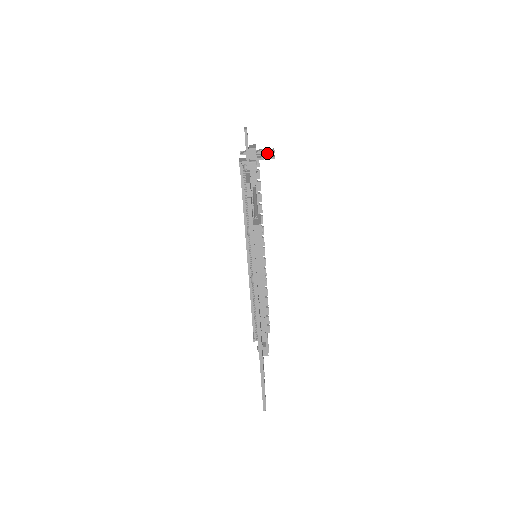
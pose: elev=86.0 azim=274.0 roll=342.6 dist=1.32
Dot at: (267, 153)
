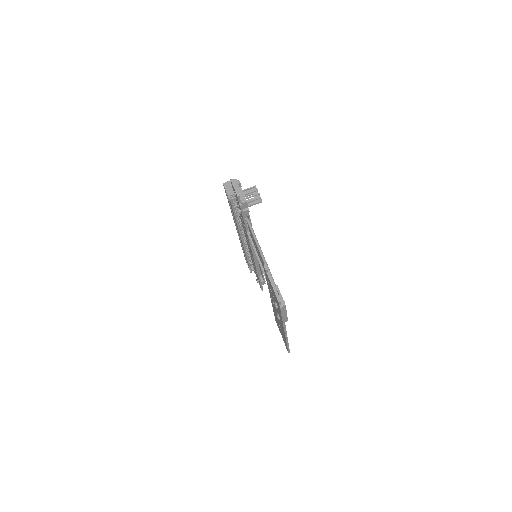
Dot at: (251, 189)
